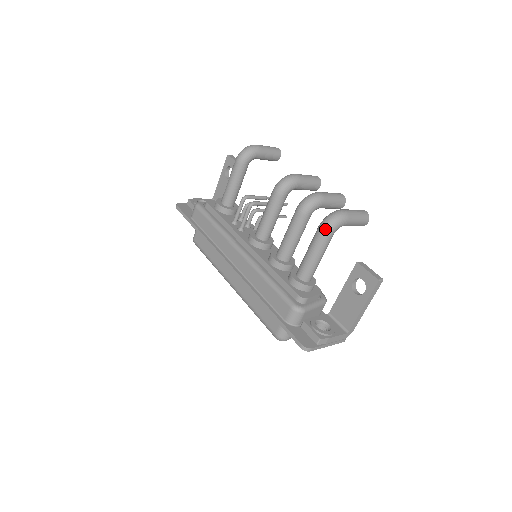
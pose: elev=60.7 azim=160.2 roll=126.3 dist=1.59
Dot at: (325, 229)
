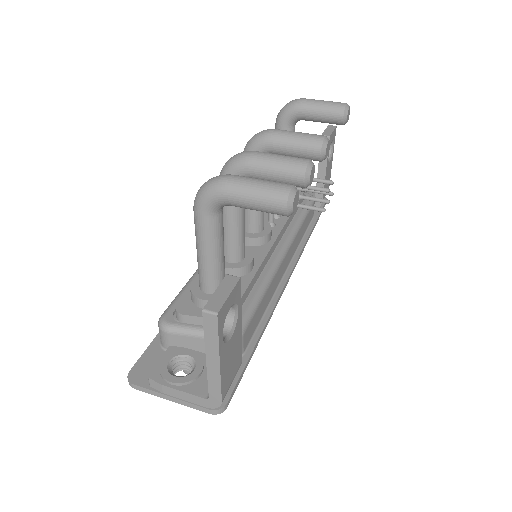
Dot at: (194, 203)
